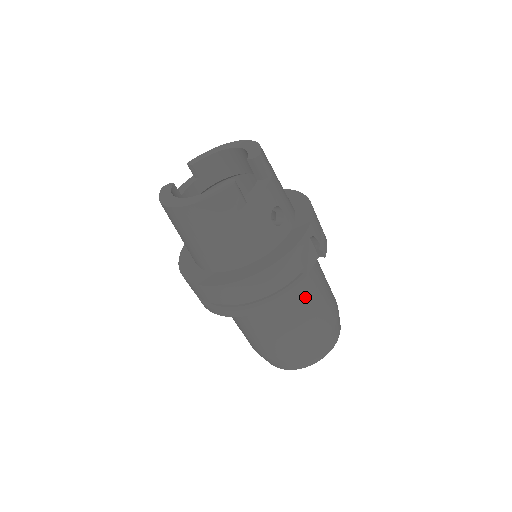
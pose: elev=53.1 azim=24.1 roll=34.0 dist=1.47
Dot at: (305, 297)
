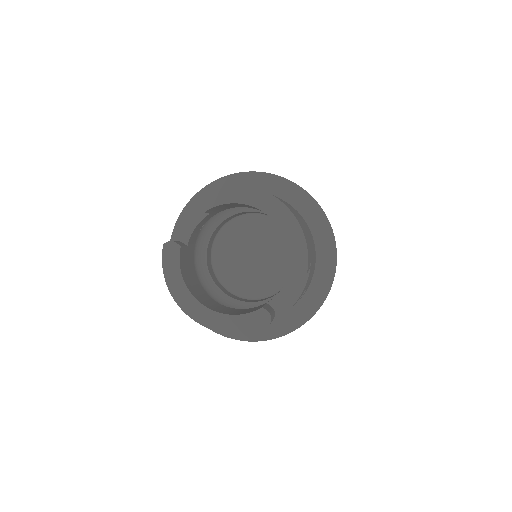
Dot at: occluded
